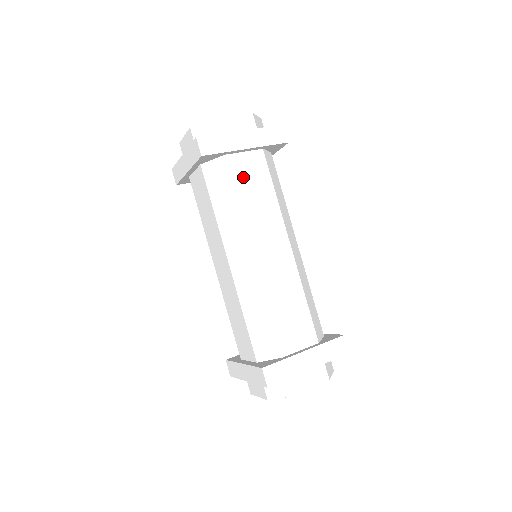
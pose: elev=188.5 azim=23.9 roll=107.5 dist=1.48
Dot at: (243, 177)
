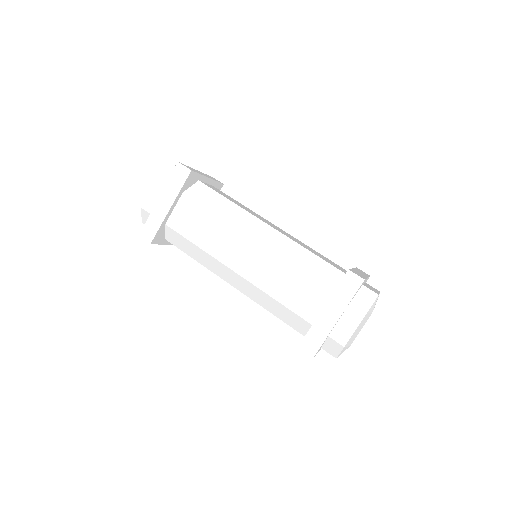
Dot at: (186, 226)
